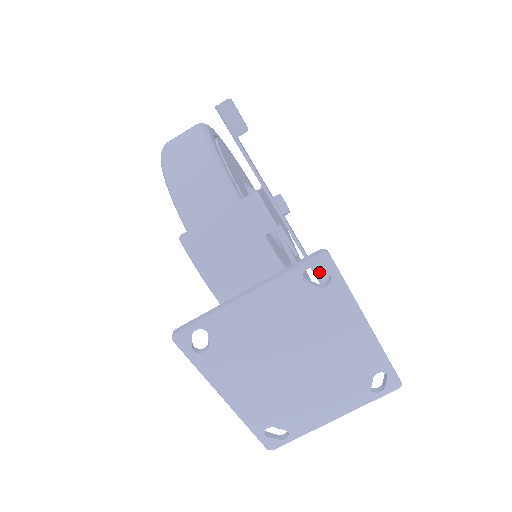
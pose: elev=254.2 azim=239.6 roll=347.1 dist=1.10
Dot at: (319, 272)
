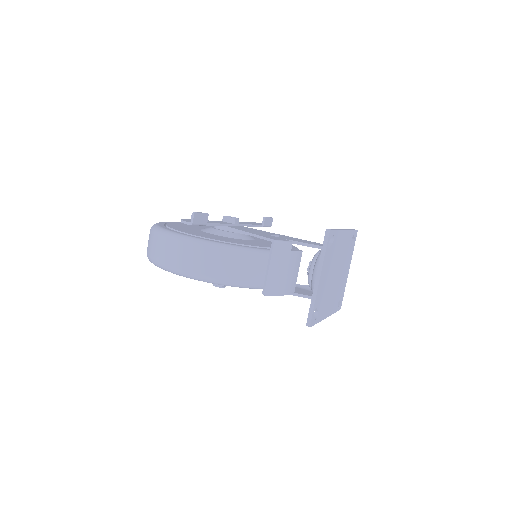
Dot at: (263, 224)
